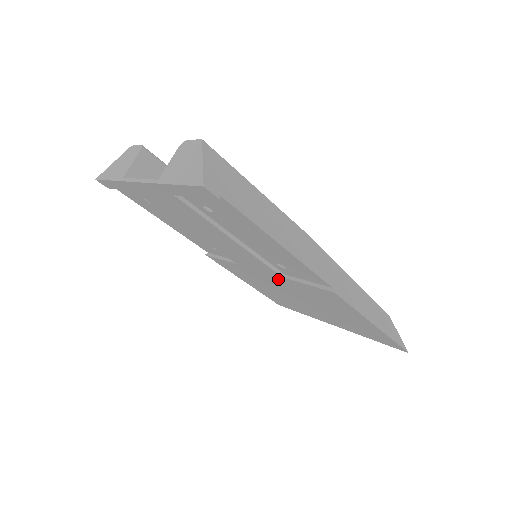
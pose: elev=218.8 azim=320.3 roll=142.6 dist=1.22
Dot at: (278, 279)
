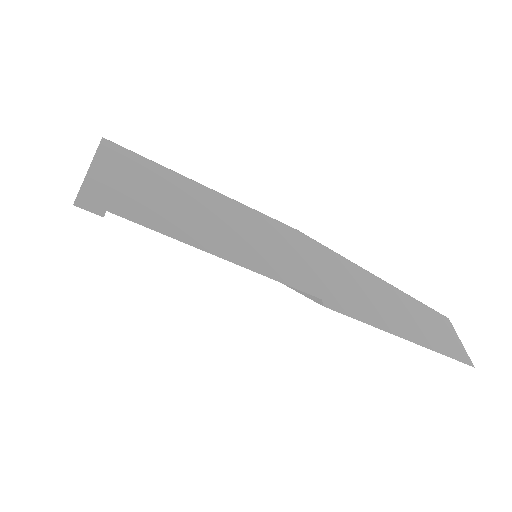
Dot at: occluded
